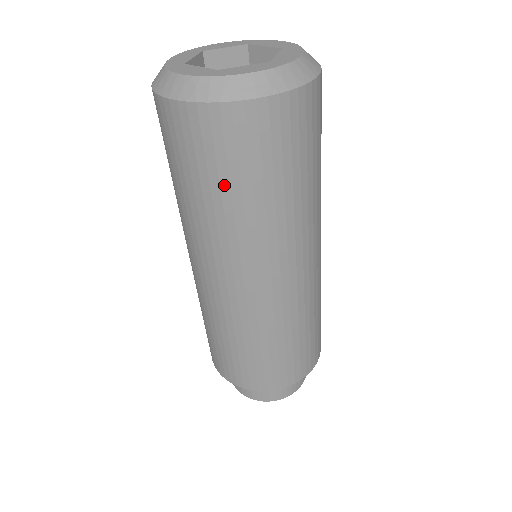
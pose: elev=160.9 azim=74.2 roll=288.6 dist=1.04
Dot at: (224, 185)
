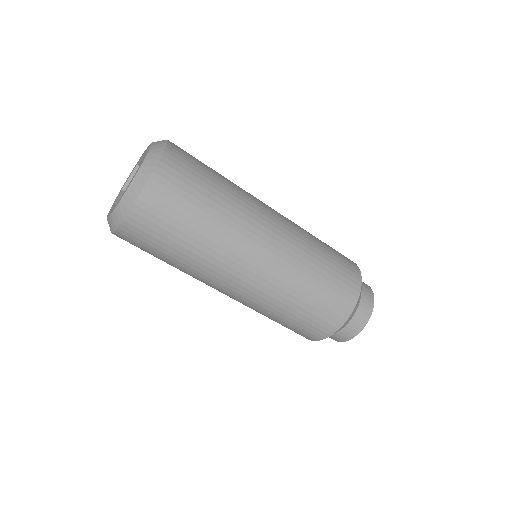
Dot at: occluded
